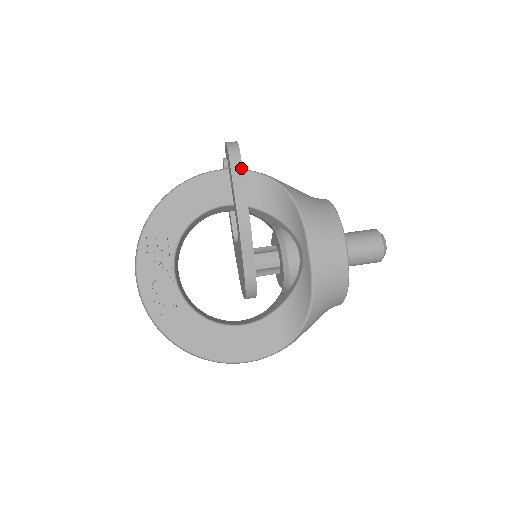
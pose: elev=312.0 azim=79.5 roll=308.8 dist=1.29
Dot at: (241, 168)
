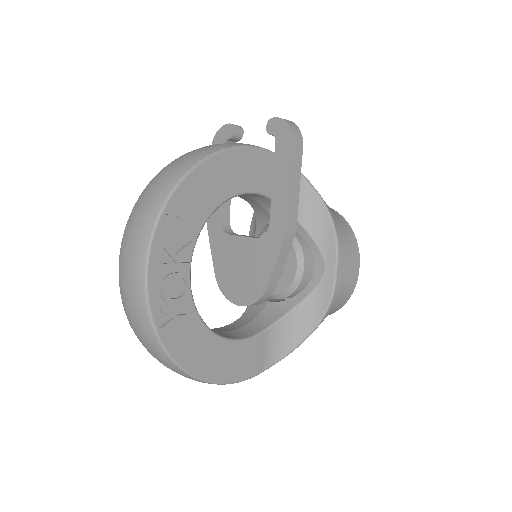
Dot at: (301, 159)
